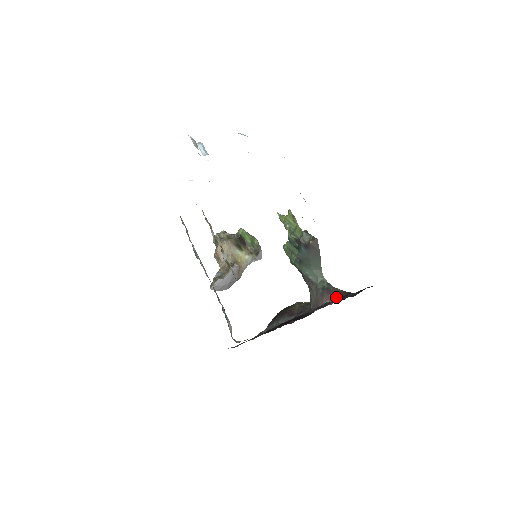
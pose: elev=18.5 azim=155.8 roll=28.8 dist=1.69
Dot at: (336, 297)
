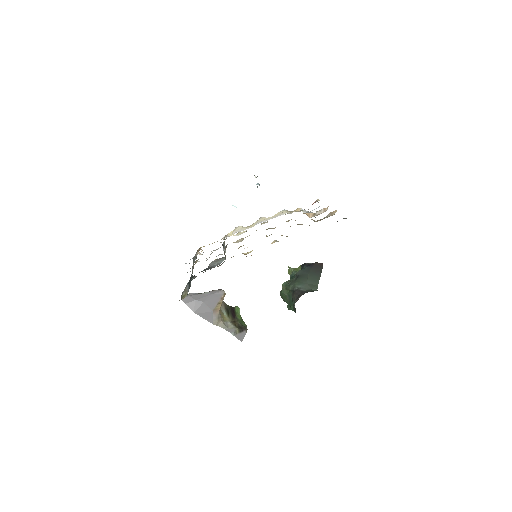
Dot at: occluded
